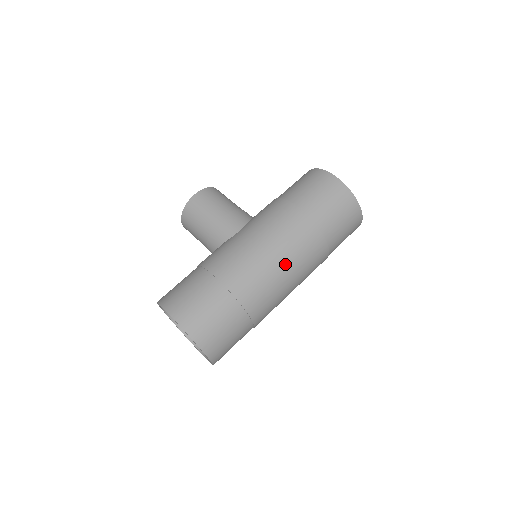
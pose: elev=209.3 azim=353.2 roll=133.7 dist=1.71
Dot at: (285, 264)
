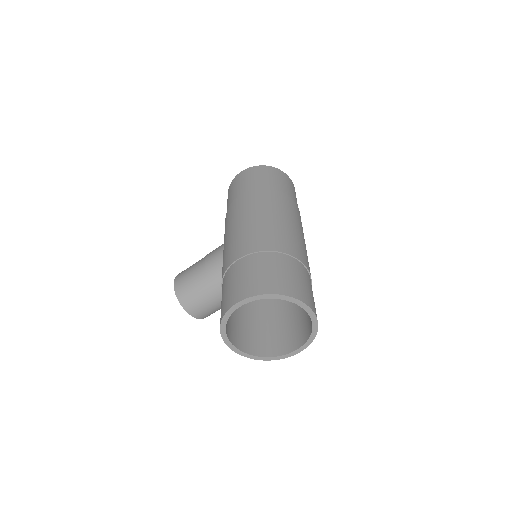
Dot at: (271, 215)
